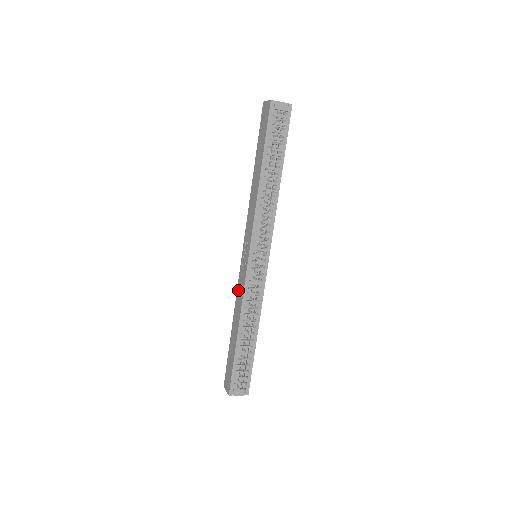
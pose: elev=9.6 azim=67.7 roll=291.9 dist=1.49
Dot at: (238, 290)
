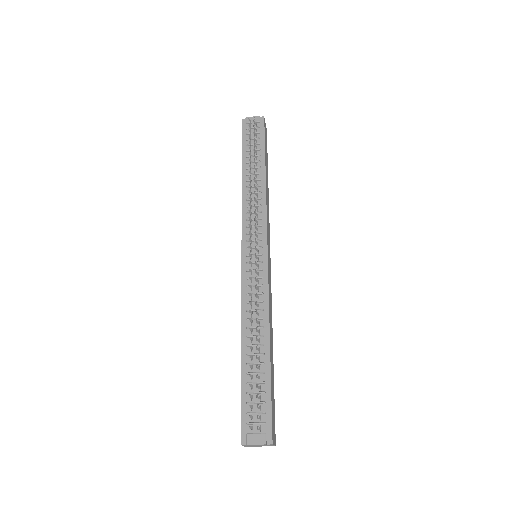
Dot at: occluded
